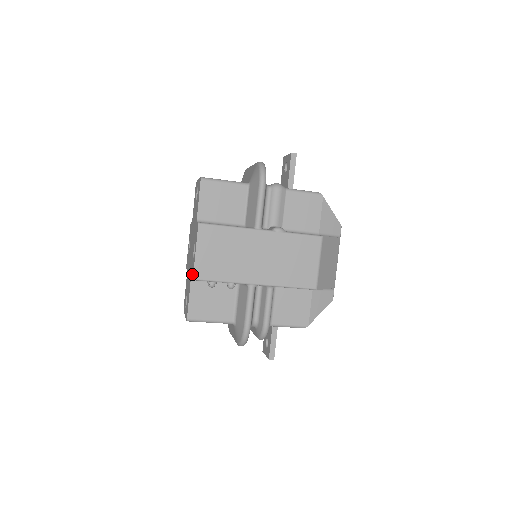
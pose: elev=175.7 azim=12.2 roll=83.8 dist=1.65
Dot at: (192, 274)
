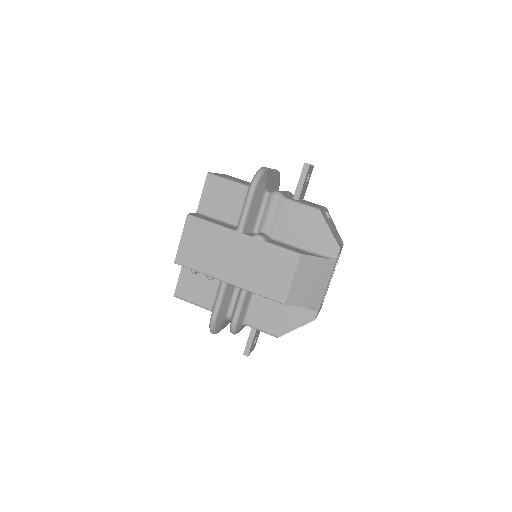
Dot at: occluded
